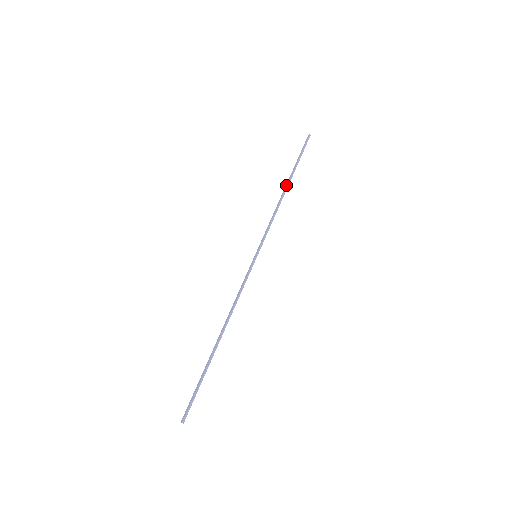
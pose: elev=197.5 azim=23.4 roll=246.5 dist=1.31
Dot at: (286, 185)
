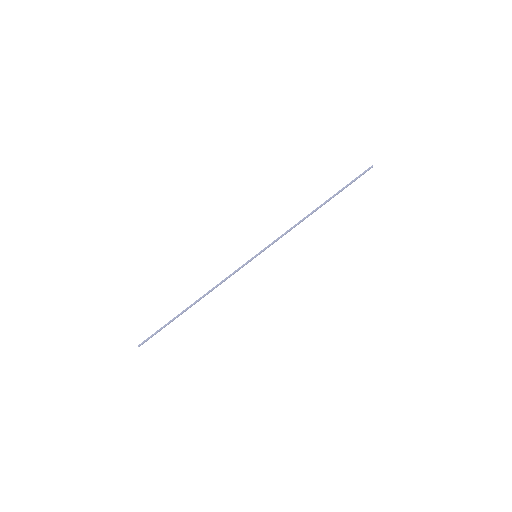
Dot at: (319, 206)
